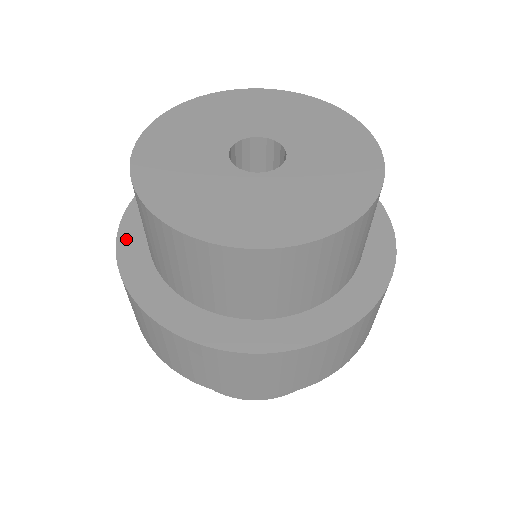
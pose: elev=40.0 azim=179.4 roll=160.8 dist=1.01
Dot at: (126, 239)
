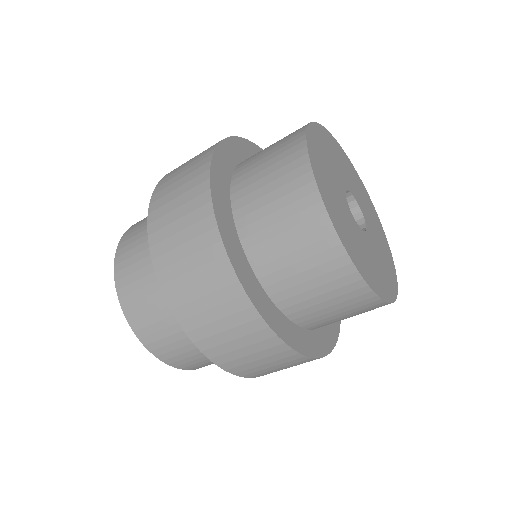
Dot at: (217, 190)
